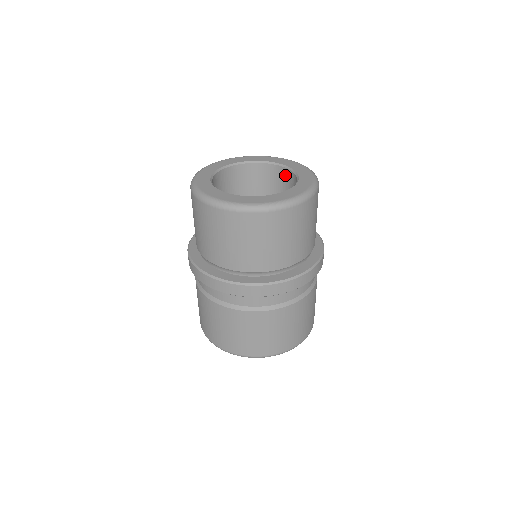
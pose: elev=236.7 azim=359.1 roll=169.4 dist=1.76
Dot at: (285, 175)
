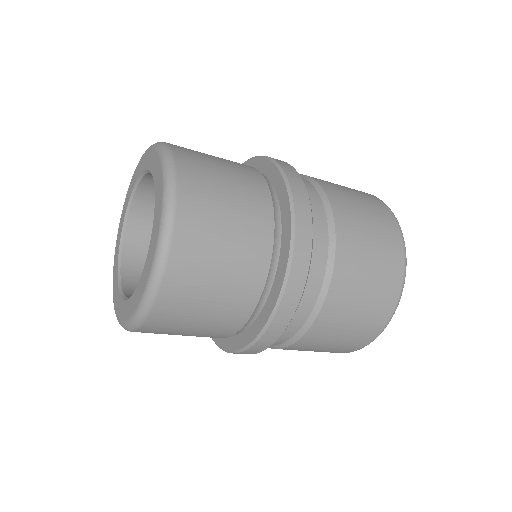
Dot at: occluded
